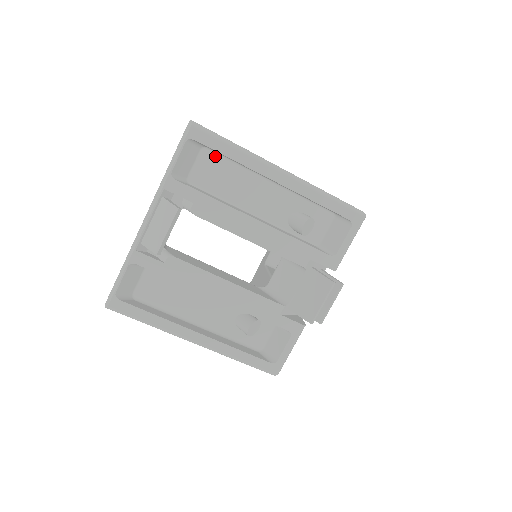
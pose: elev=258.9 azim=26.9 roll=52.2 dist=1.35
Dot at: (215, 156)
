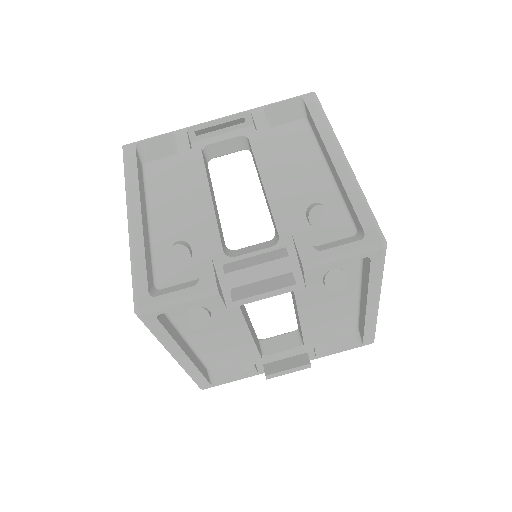
Dot at: (307, 128)
